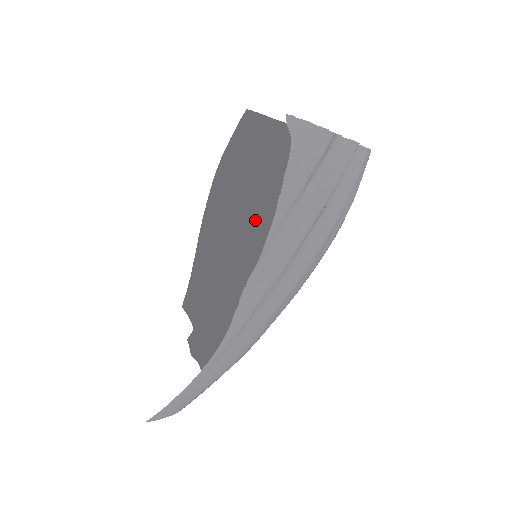
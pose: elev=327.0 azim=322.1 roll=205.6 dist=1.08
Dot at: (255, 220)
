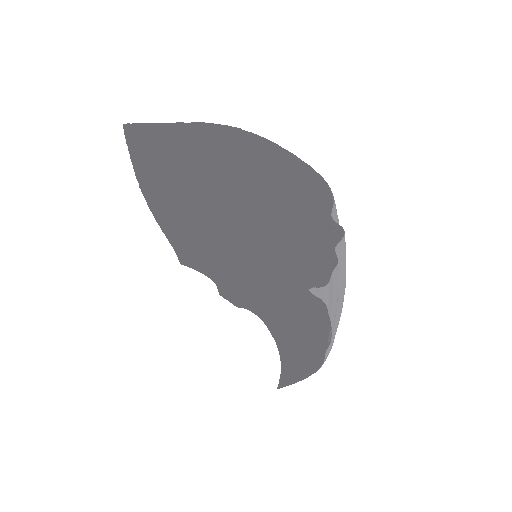
Dot at: (221, 217)
